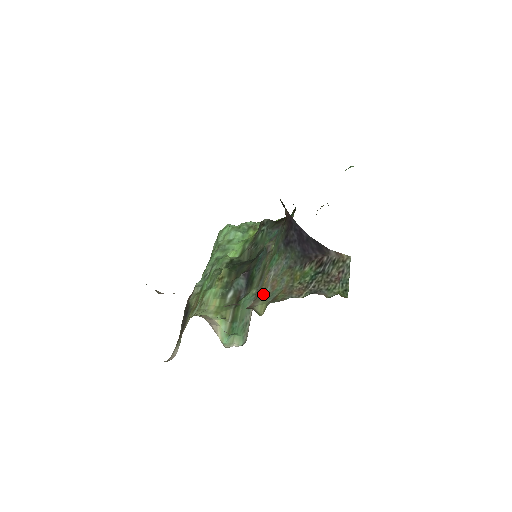
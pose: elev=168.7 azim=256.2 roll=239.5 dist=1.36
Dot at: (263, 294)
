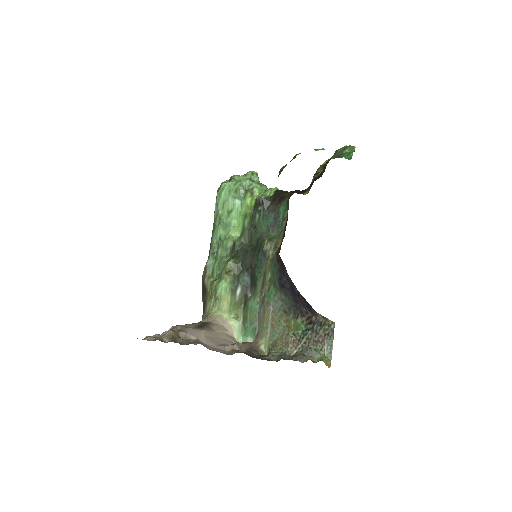
Dot at: (265, 330)
